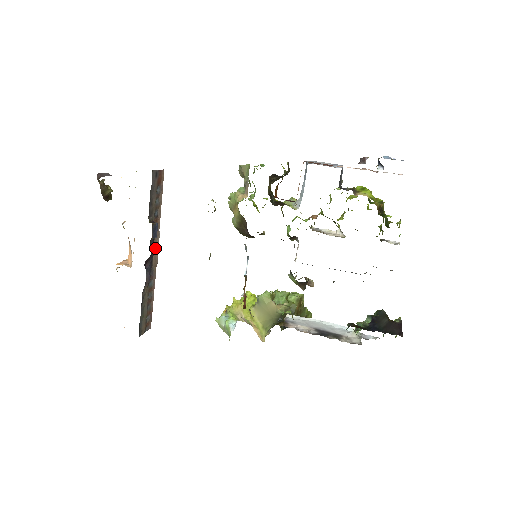
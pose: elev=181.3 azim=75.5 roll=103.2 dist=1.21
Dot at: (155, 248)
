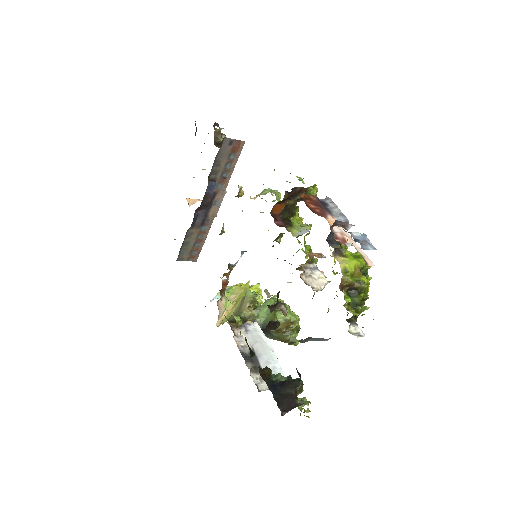
Dot at: (217, 202)
